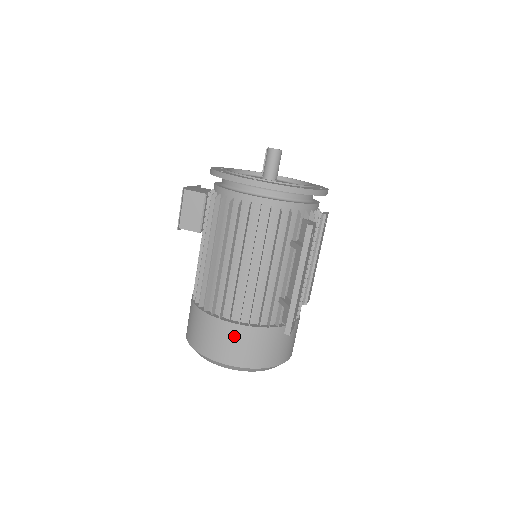
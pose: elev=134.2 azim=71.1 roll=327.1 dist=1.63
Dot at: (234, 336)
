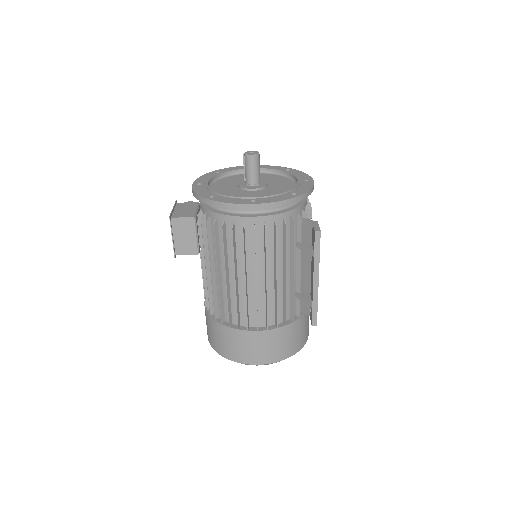
Dot at: (266, 340)
